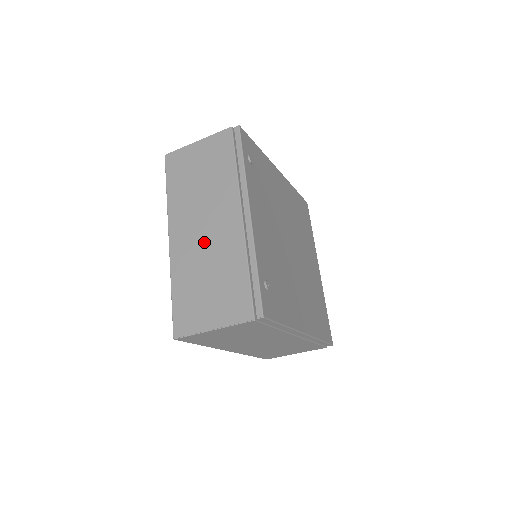
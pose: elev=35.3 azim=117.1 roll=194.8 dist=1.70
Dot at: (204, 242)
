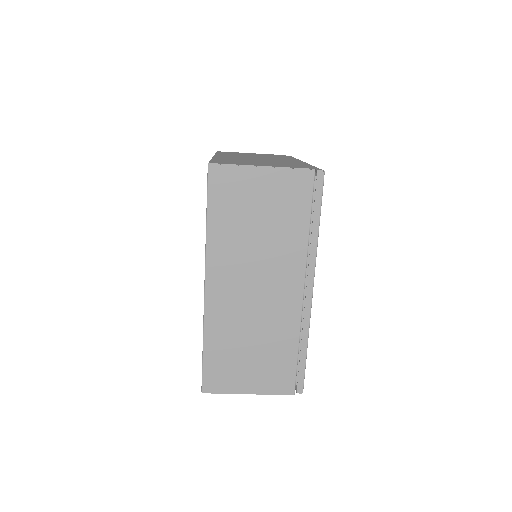
Dot at: (252, 306)
